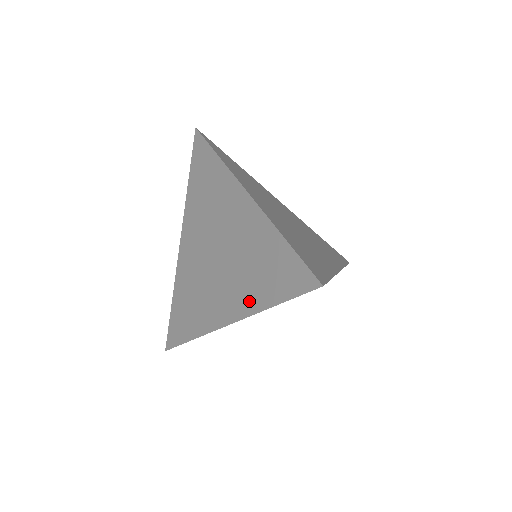
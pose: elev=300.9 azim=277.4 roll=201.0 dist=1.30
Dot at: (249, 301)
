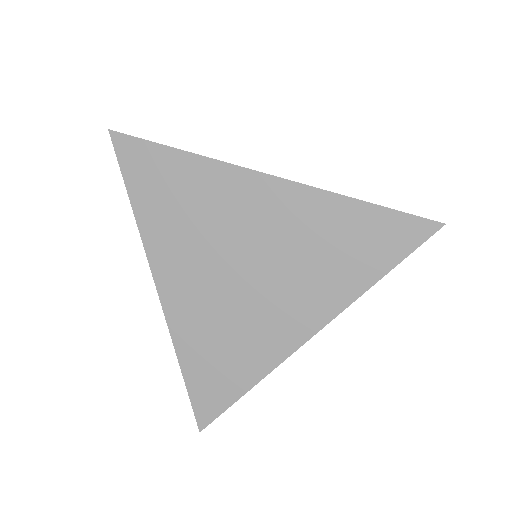
Dot at: (337, 293)
